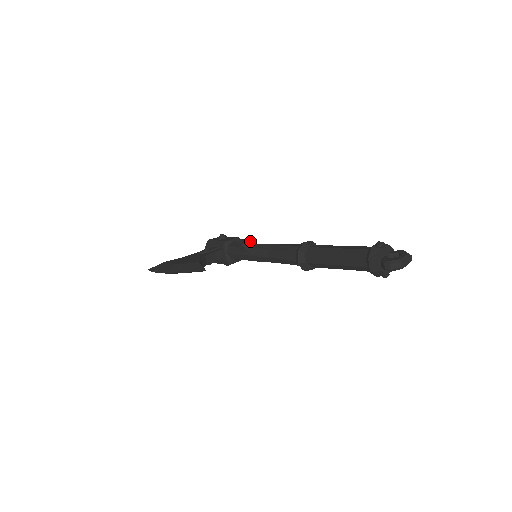
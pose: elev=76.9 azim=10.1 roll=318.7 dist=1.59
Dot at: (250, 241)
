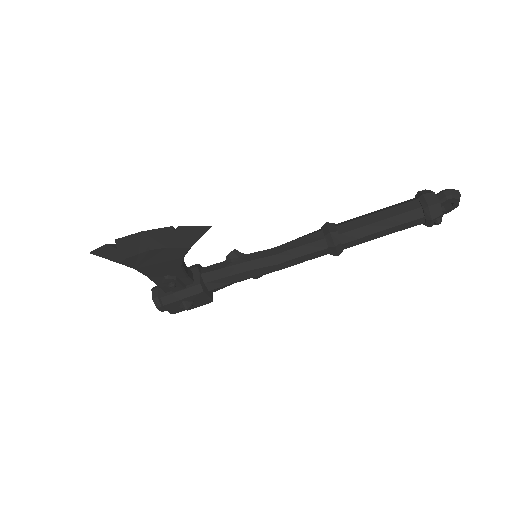
Dot at: occluded
